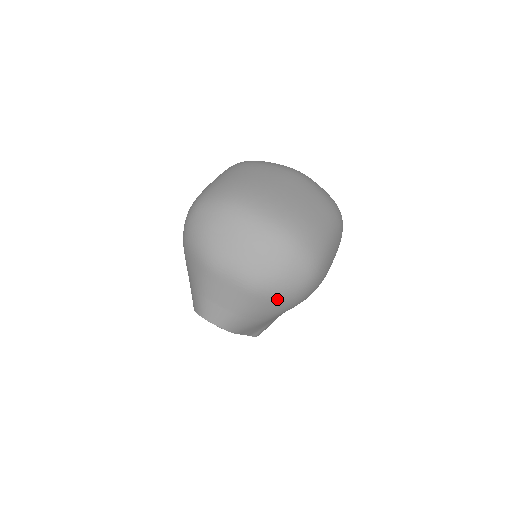
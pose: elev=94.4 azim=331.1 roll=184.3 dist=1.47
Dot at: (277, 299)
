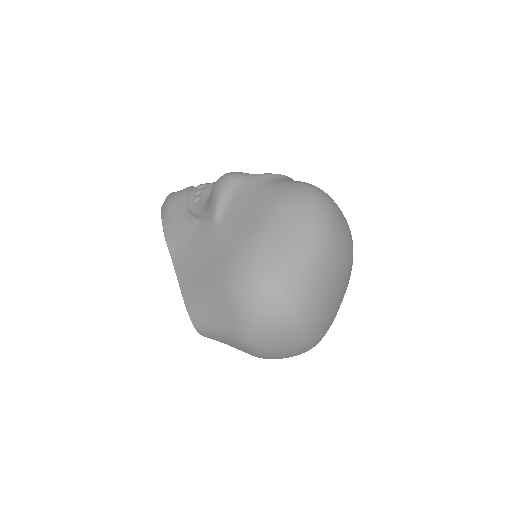
Dot at: occluded
